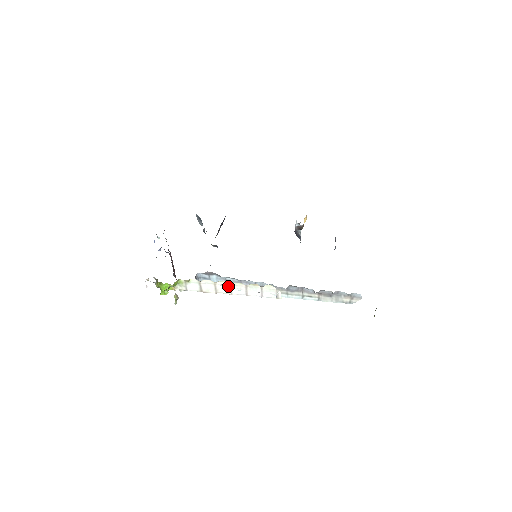
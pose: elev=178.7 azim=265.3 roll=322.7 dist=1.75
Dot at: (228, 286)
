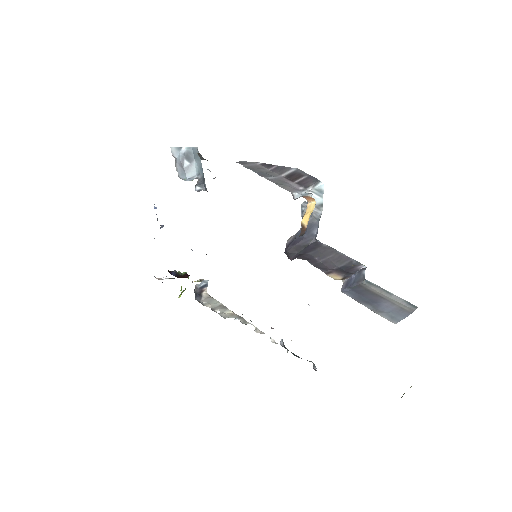
Dot at: (223, 316)
